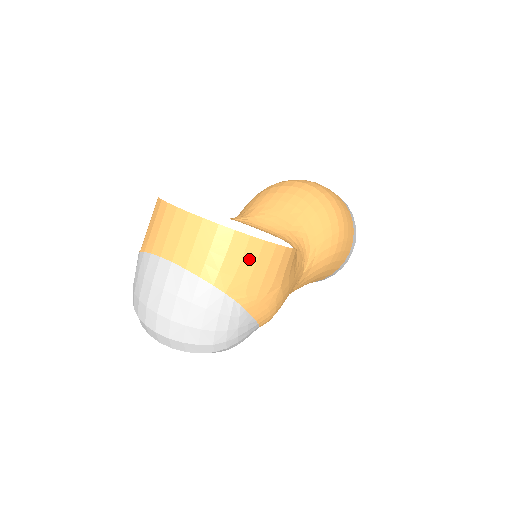
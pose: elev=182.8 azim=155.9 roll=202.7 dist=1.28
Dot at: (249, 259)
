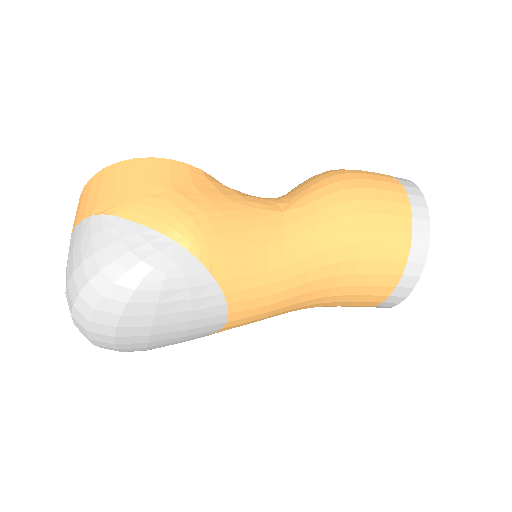
Dot at: (108, 181)
